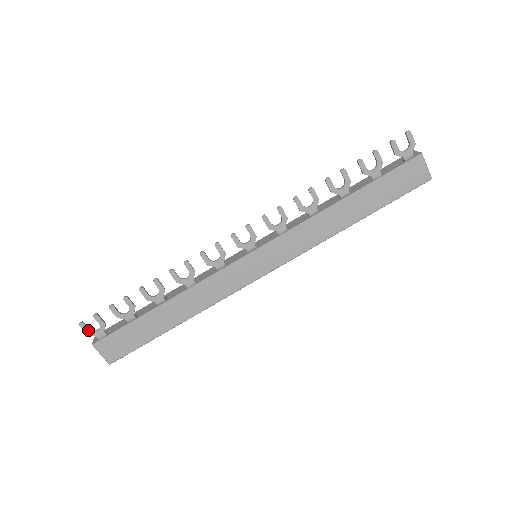
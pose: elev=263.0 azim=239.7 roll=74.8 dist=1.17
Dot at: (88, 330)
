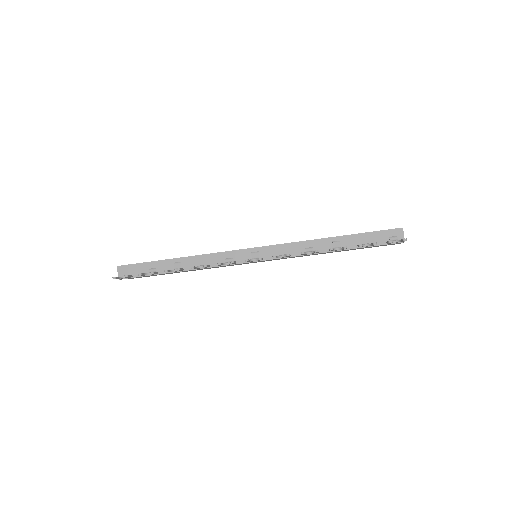
Dot at: occluded
